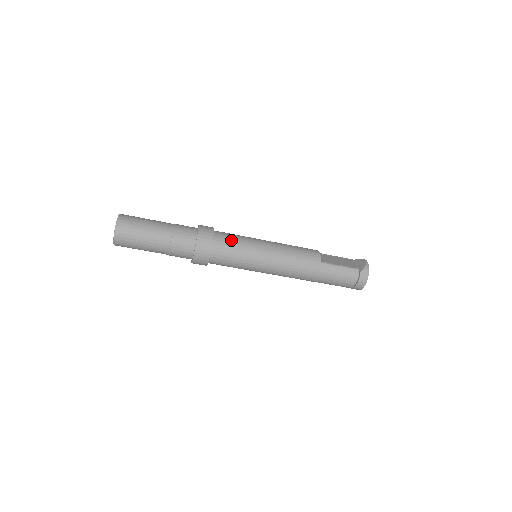
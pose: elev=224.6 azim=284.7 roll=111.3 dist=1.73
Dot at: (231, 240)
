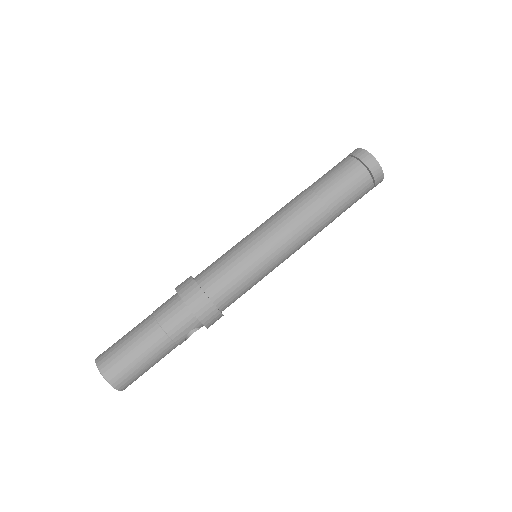
Dot at: occluded
